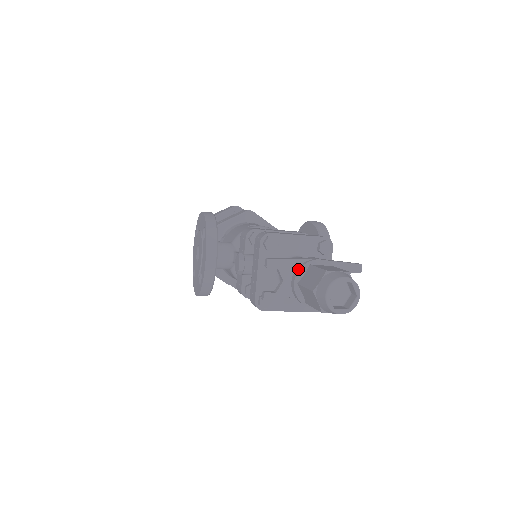
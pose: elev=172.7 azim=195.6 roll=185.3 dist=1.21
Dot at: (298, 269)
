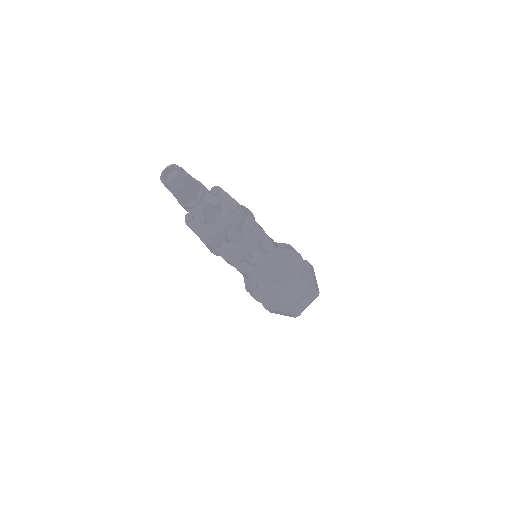
Dot at: occluded
